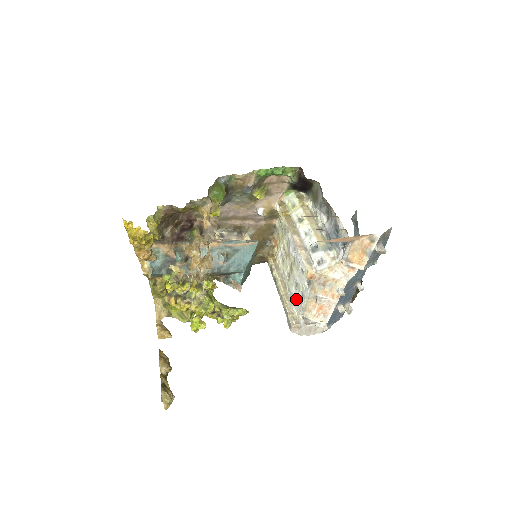
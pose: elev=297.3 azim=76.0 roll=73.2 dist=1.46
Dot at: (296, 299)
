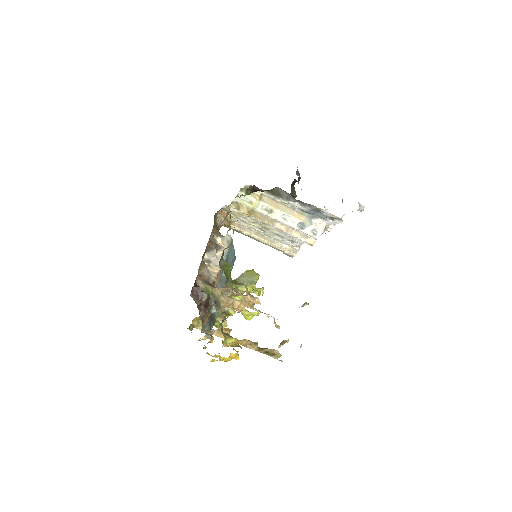
Dot at: (284, 241)
